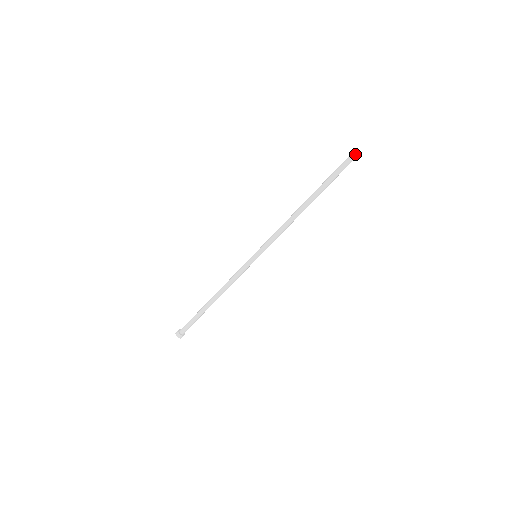
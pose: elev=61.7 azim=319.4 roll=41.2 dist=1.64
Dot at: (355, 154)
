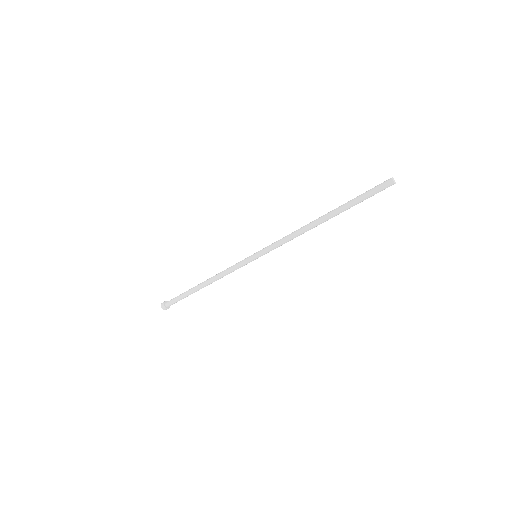
Dot at: (389, 181)
